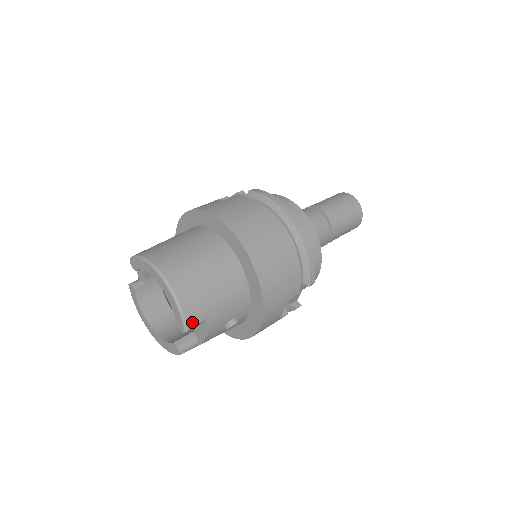
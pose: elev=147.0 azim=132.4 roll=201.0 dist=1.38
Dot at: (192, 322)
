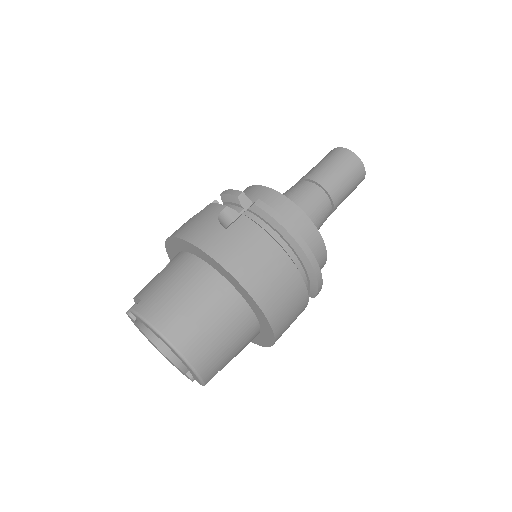
Dot at: (209, 378)
